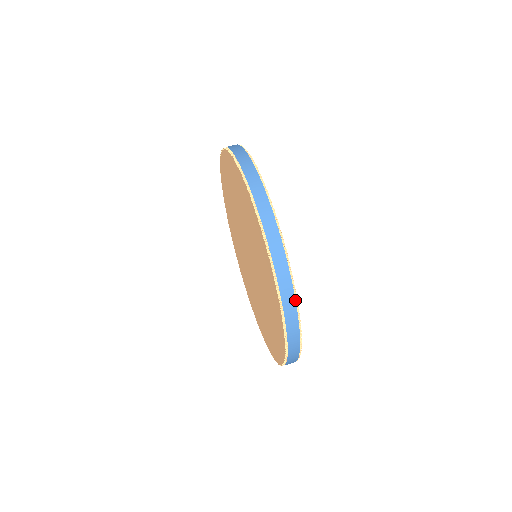
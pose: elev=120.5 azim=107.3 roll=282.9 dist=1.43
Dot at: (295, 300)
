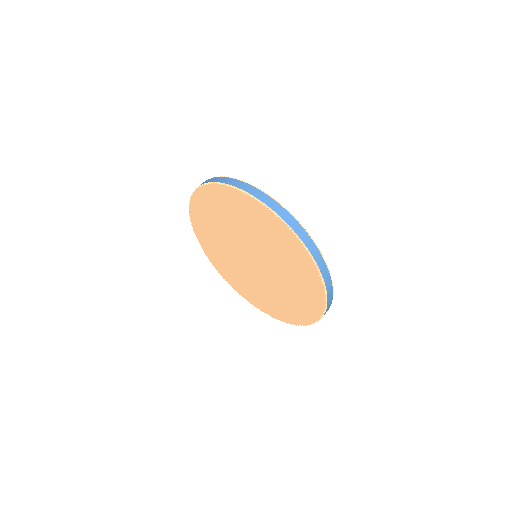
Dot at: (278, 203)
